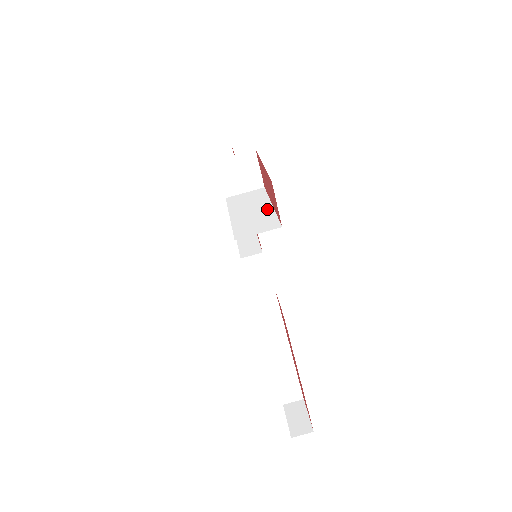
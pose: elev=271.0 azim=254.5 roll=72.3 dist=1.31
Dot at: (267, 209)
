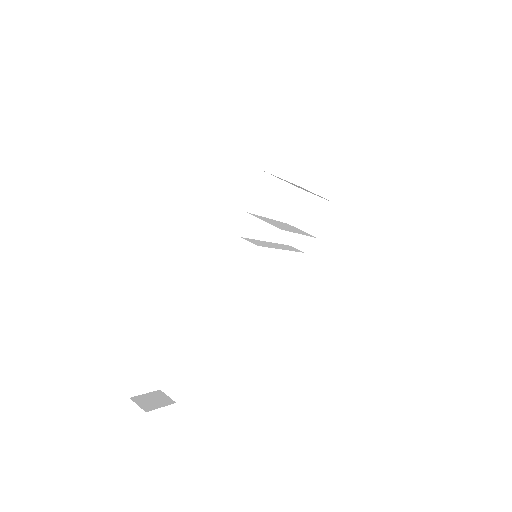
Dot at: (295, 231)
